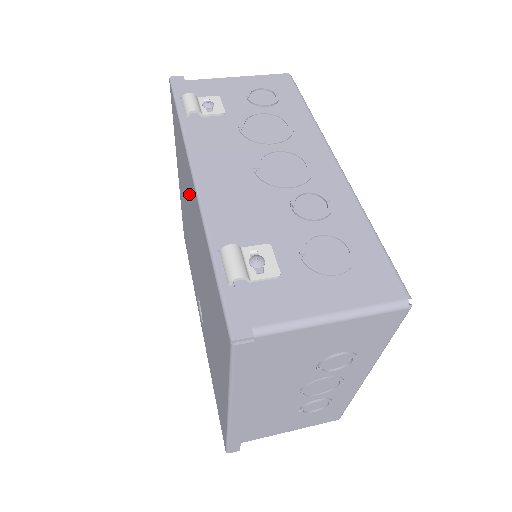
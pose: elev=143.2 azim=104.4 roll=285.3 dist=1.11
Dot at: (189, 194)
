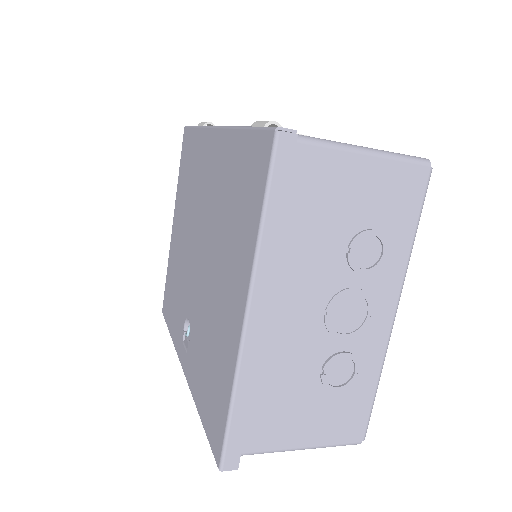
Dot at: (200, 176)
